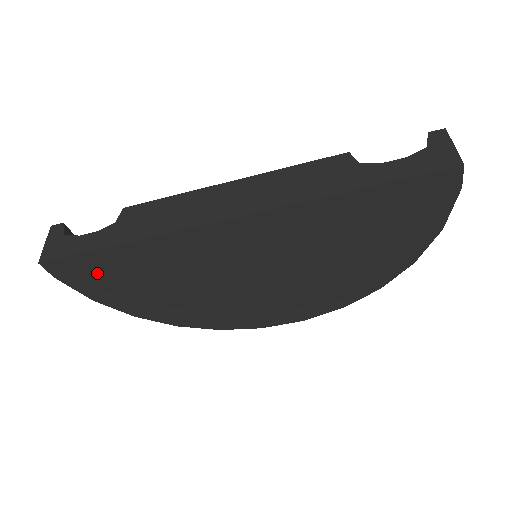
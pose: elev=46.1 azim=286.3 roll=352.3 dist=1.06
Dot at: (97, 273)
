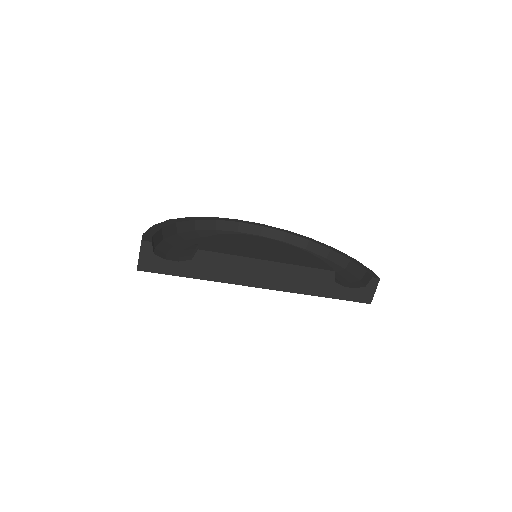
Dot at: occluded
